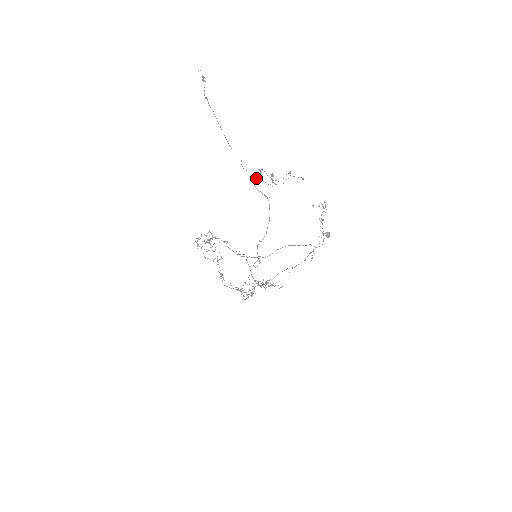
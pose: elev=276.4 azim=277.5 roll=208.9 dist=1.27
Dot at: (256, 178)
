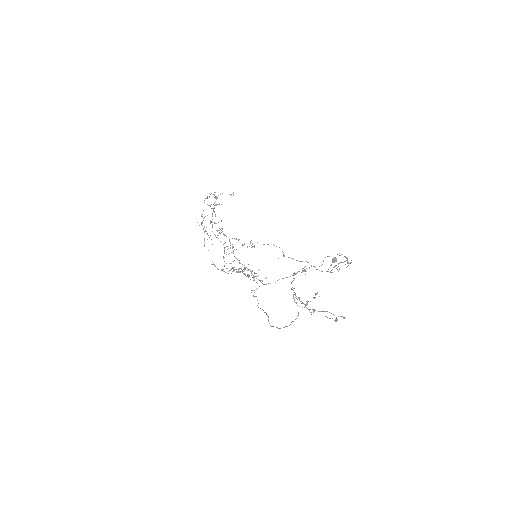
Dot at: (299, 300)
